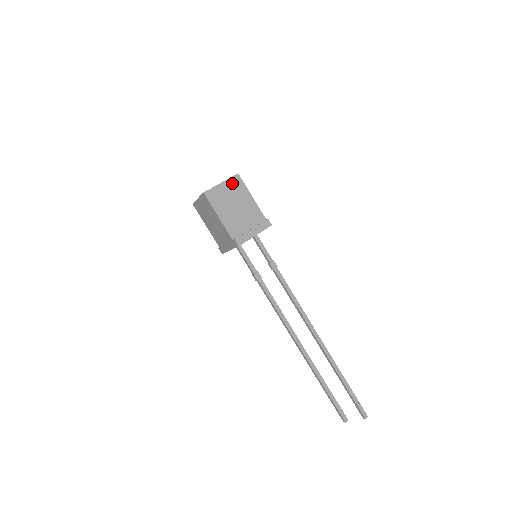
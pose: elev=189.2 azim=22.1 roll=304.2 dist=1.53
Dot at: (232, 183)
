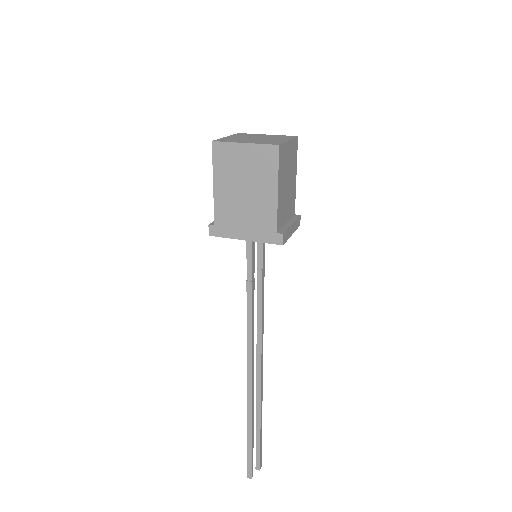
Dot at: (293, 147)
